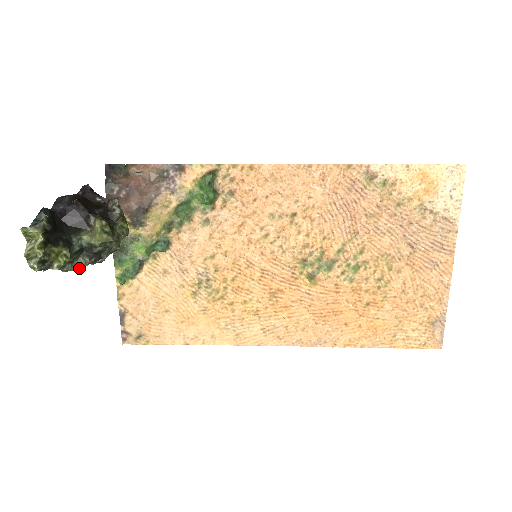
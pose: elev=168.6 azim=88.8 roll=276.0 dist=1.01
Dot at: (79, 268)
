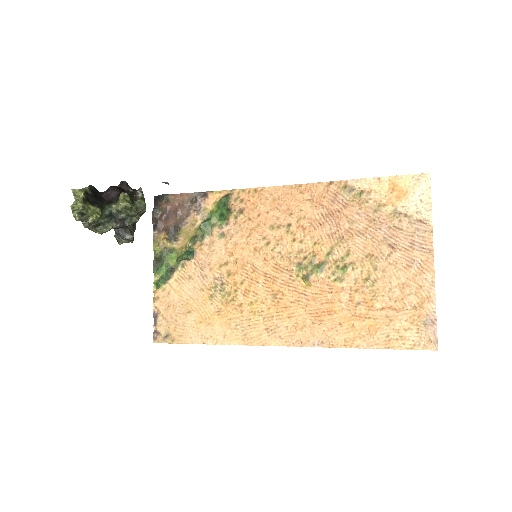
Dot at: (108, 229)
